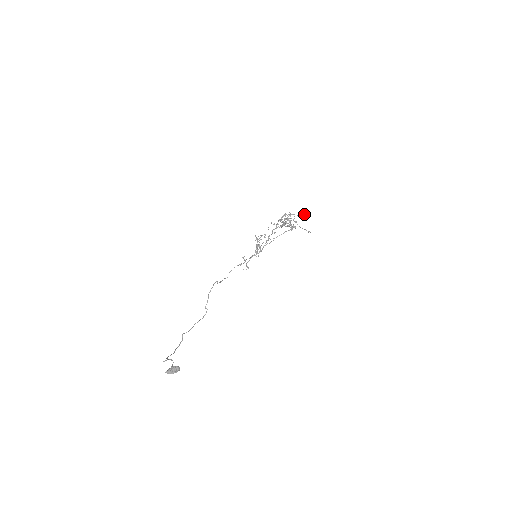
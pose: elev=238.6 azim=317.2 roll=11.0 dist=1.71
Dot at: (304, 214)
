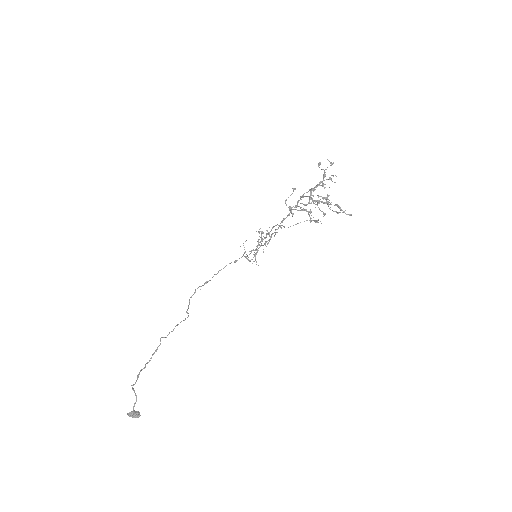
Dot at: (338, 207)
